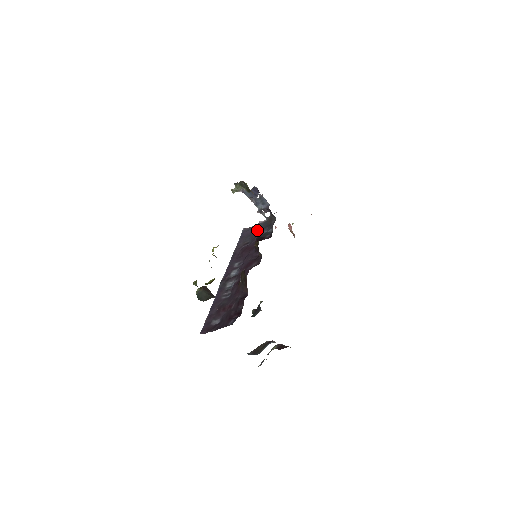
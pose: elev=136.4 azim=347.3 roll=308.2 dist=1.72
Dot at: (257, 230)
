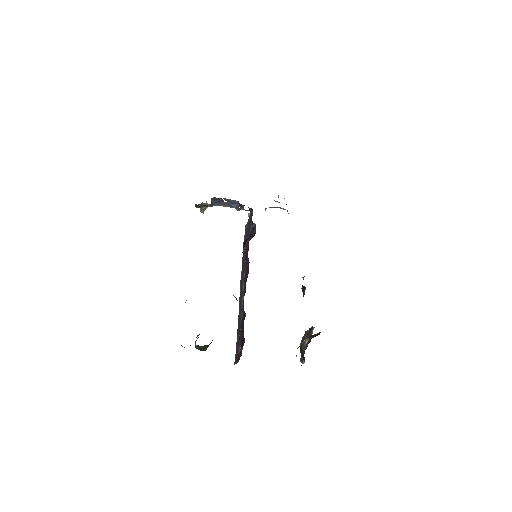
Dot at: (248, 227)
